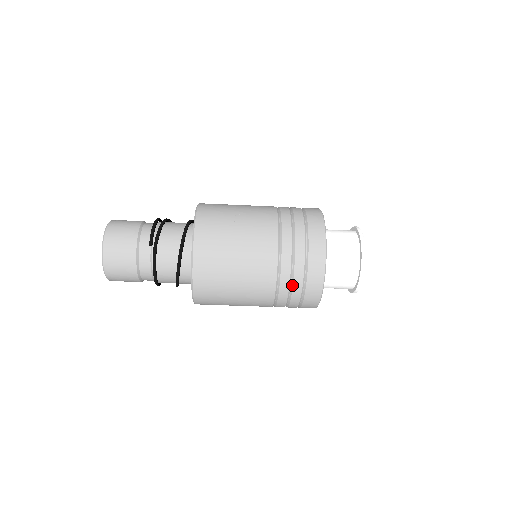
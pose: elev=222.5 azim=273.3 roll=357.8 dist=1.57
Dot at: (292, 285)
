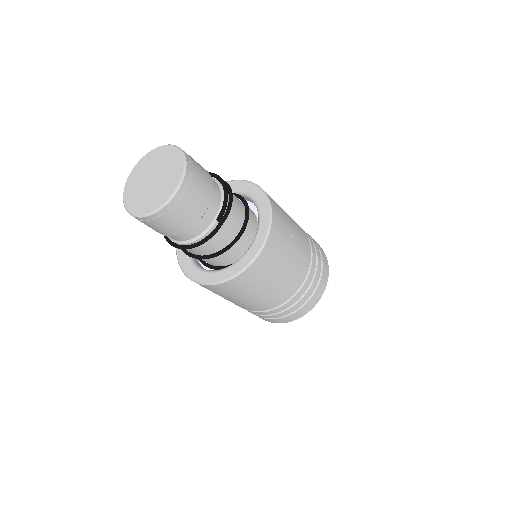
Dot at: (283, 311)
